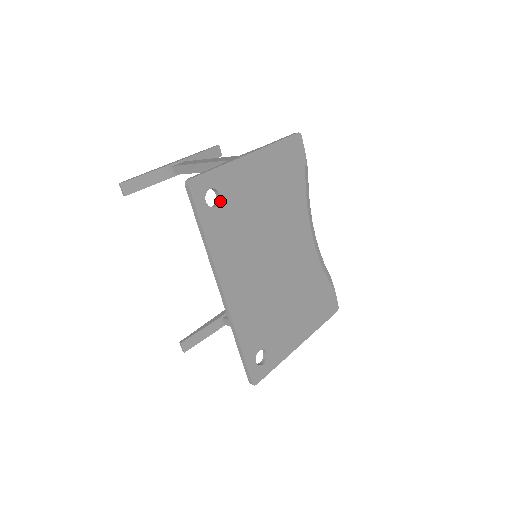
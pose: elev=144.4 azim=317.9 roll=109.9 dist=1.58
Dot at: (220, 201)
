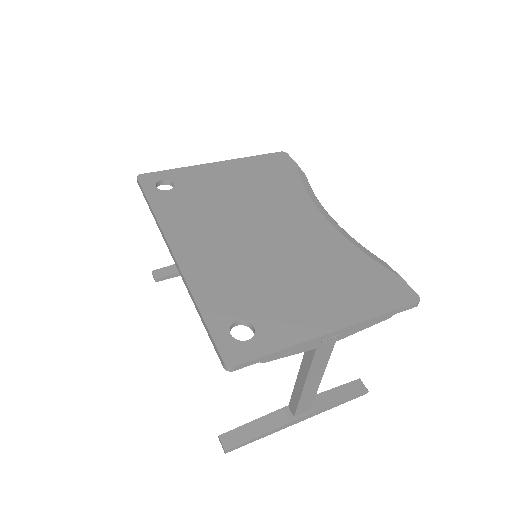
Dot at: (174, 187)
